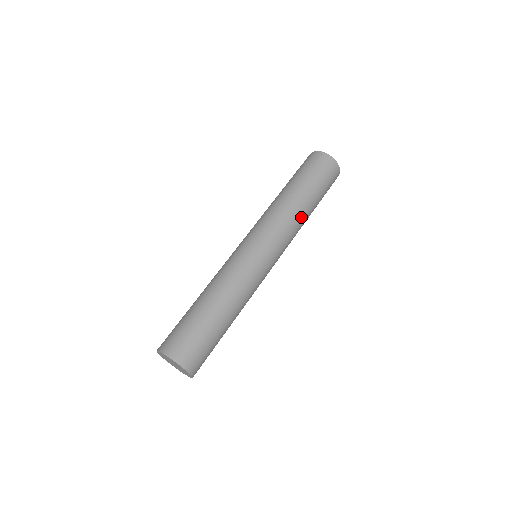
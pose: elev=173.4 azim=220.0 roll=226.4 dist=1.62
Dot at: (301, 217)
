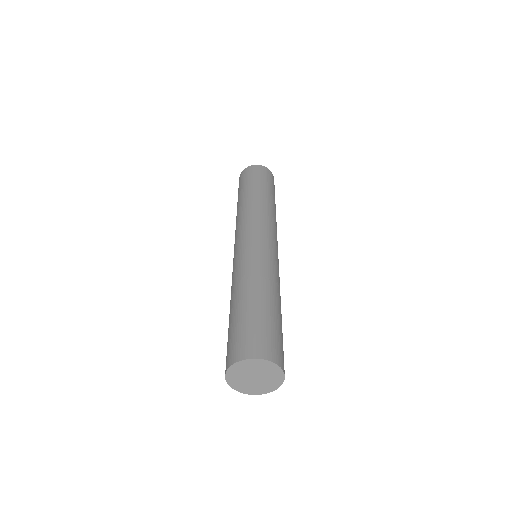
Dot at: occluded
